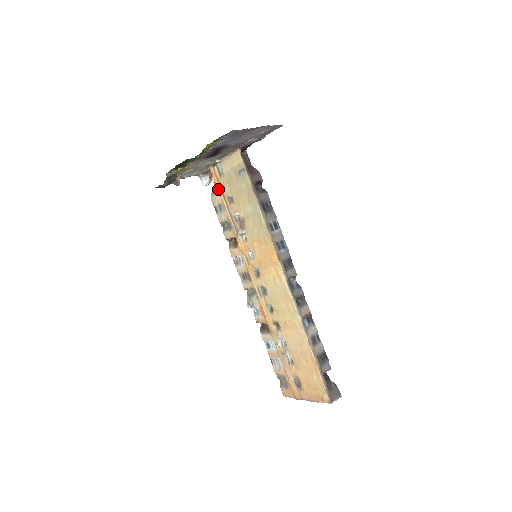
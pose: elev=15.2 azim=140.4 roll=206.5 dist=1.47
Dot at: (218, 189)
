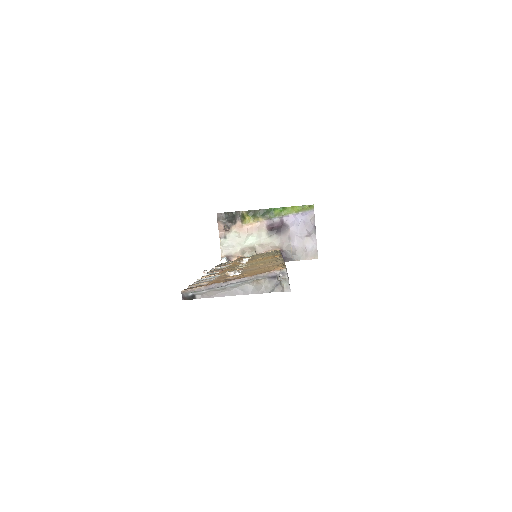
Dot at: (238, 258)
